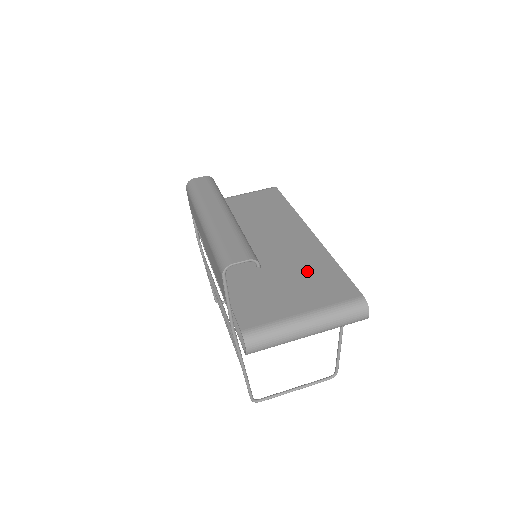
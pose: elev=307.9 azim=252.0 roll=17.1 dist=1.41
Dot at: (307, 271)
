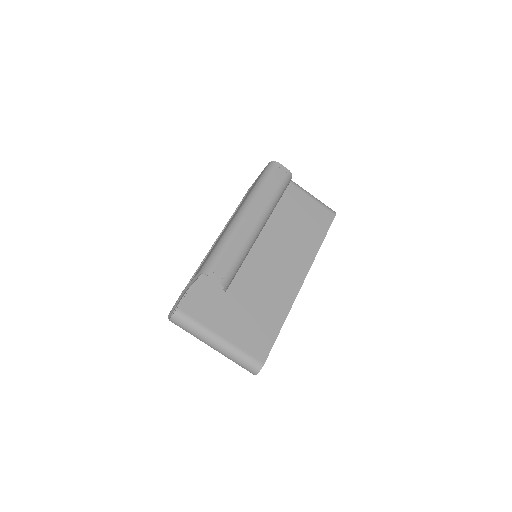
Dot at: (261, 309)
